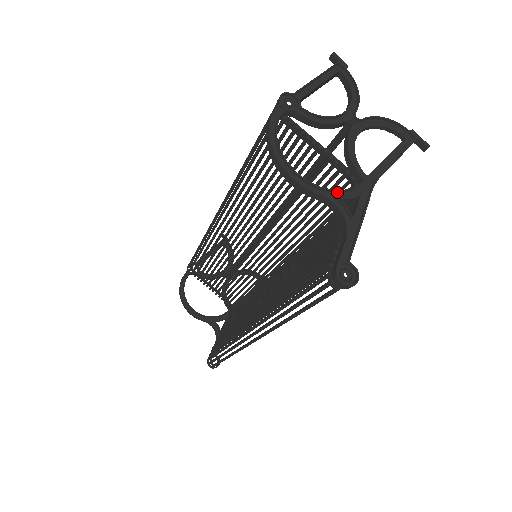
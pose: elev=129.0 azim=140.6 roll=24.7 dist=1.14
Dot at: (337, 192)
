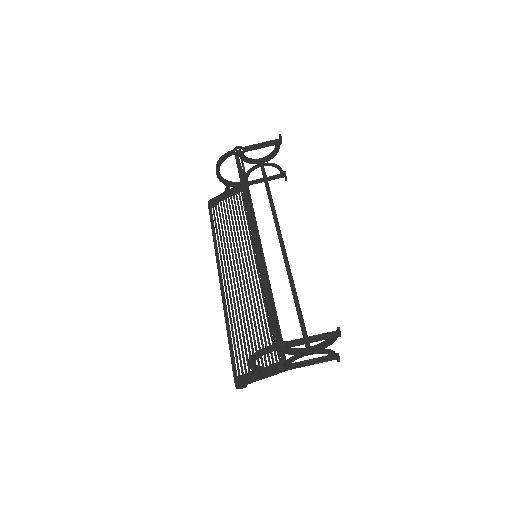
Dot at: (267, 370)
